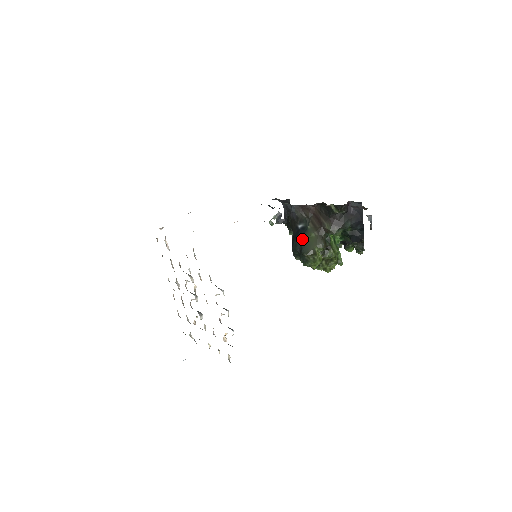
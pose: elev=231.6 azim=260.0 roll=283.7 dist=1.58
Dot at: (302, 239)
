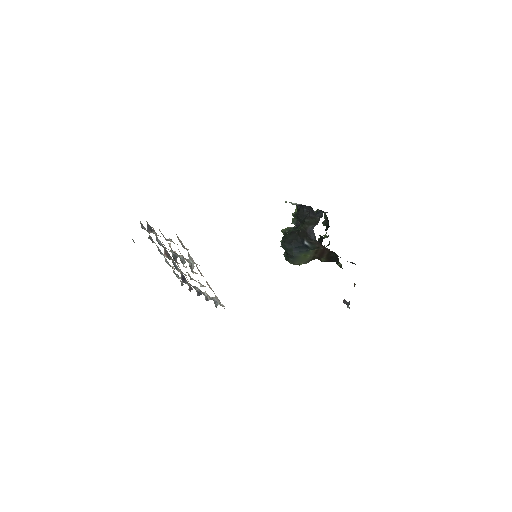
Dot at: (299, 253)
